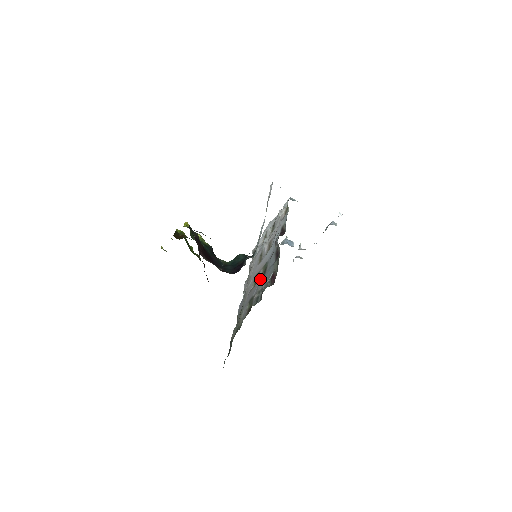
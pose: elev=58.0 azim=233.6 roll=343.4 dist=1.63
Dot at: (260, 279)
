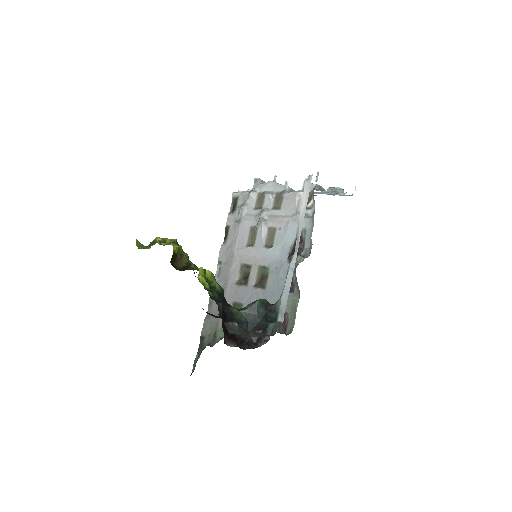
Dot at: (256, 289)
